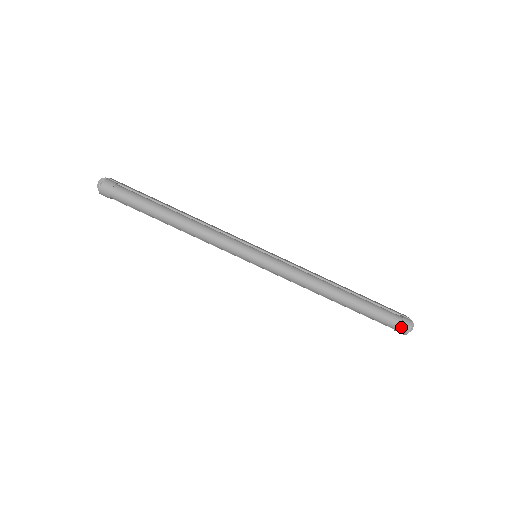
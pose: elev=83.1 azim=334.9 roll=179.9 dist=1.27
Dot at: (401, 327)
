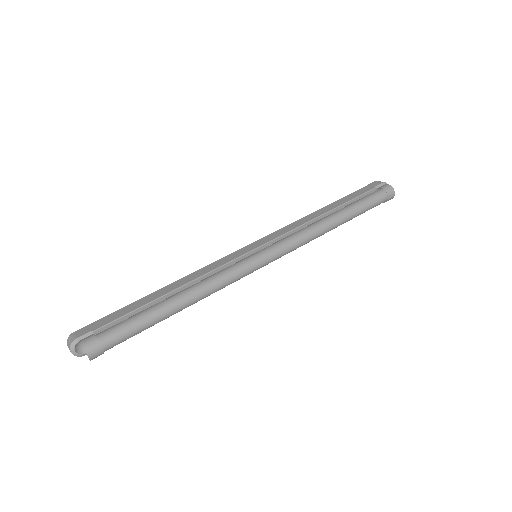
Dot at: (389, 198)
